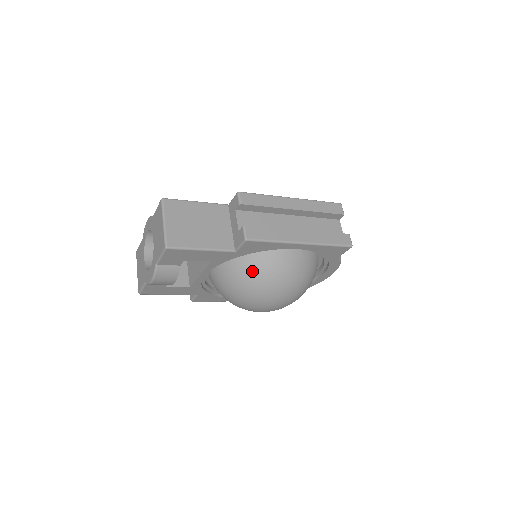
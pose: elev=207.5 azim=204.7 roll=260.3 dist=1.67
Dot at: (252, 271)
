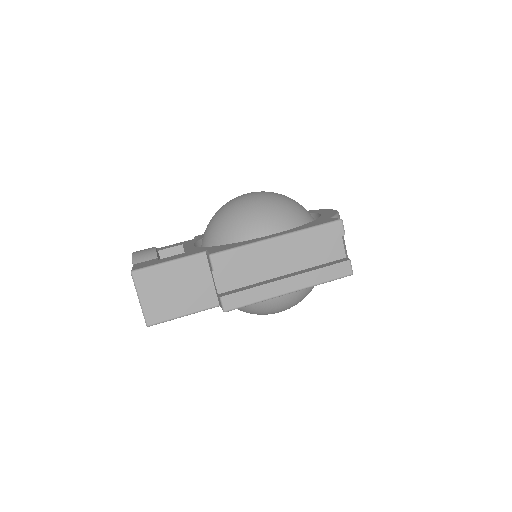
Dot at: occluded
